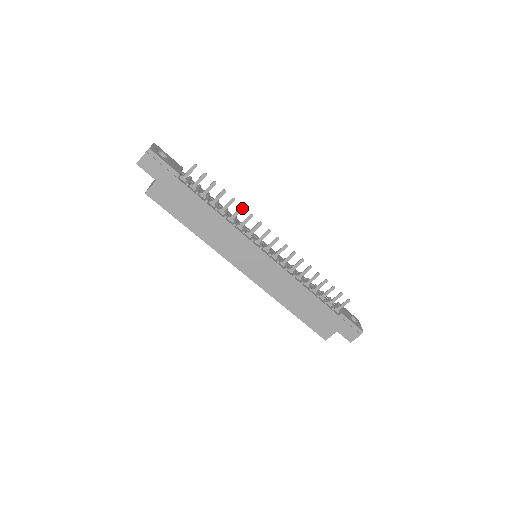
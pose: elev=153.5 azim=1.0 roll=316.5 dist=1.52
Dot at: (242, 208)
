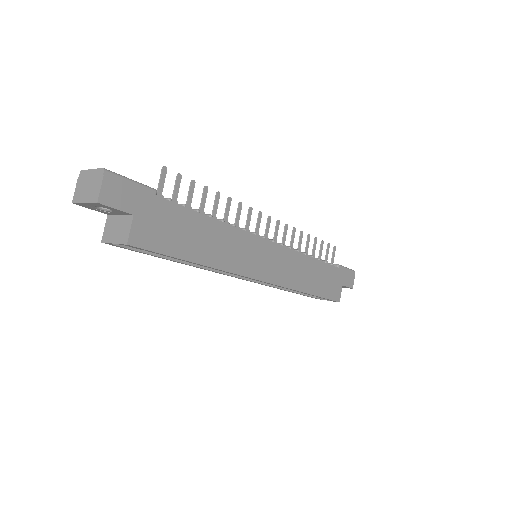
Dot at: (230, 200)
